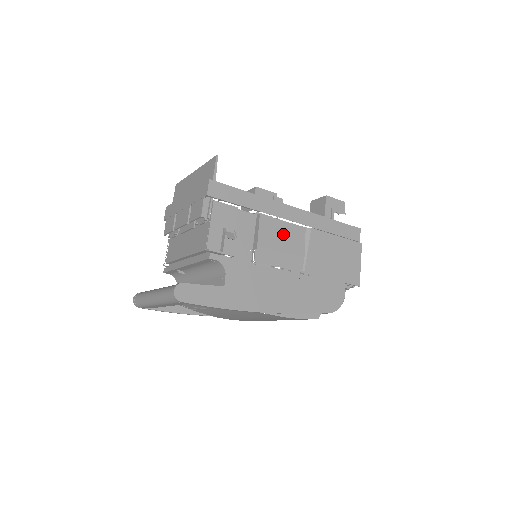
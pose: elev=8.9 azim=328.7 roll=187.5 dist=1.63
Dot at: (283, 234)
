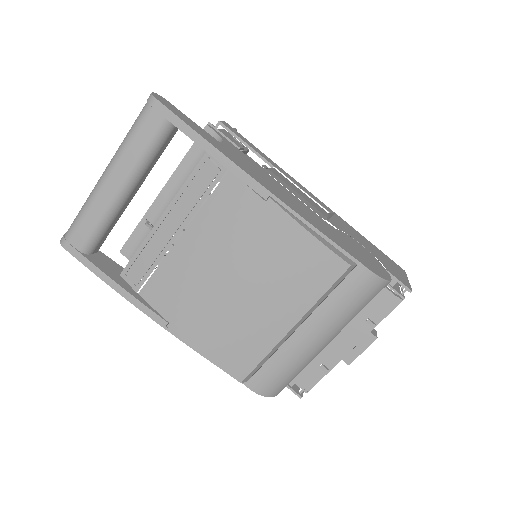
Dot at: (300, 192)
